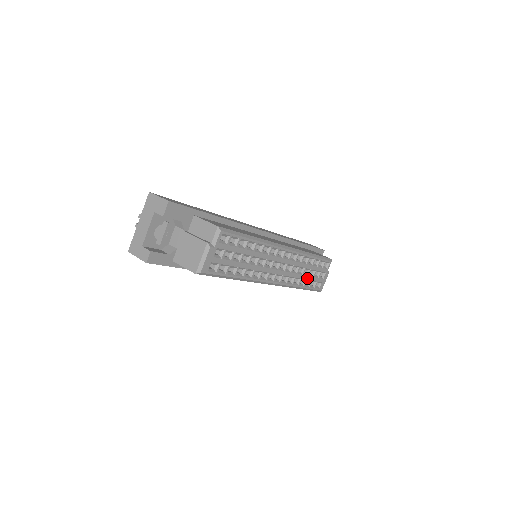
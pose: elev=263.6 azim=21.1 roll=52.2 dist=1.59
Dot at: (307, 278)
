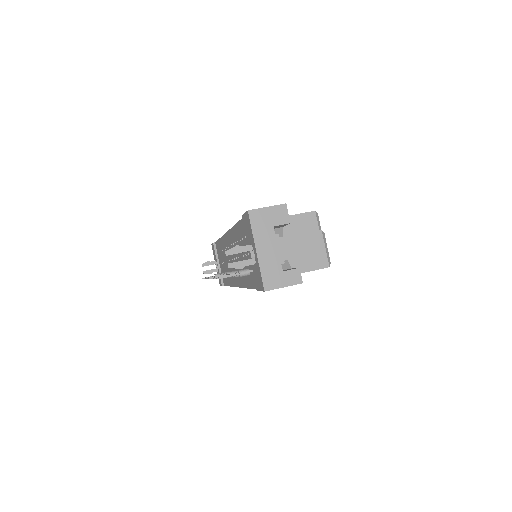
Dot at: occluded
